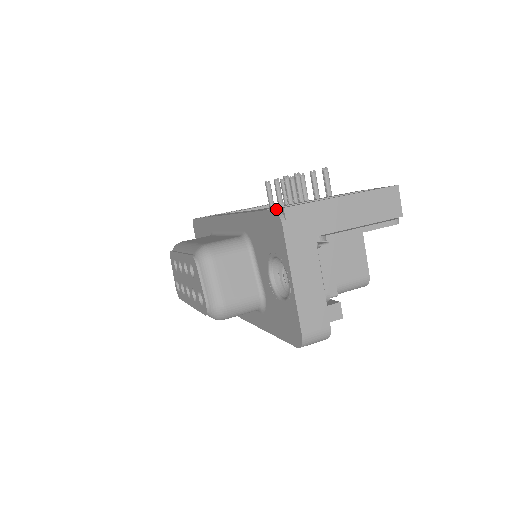
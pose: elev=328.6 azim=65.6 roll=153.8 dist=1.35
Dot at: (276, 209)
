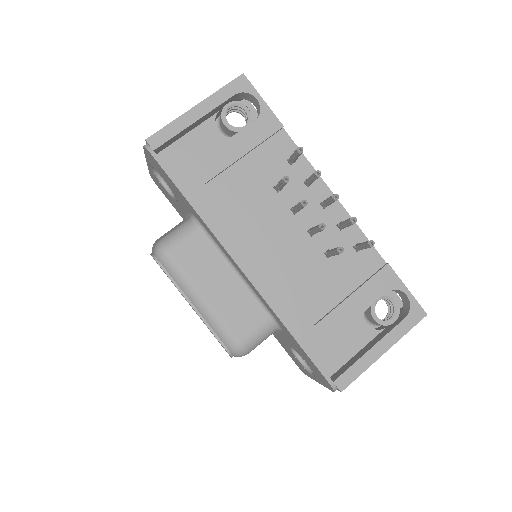
Dot at: (333, 385)
